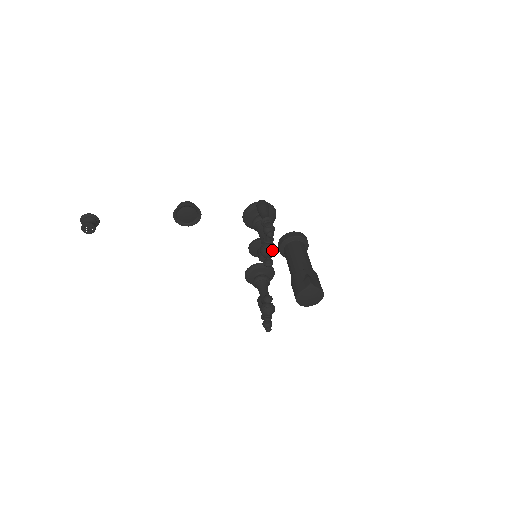
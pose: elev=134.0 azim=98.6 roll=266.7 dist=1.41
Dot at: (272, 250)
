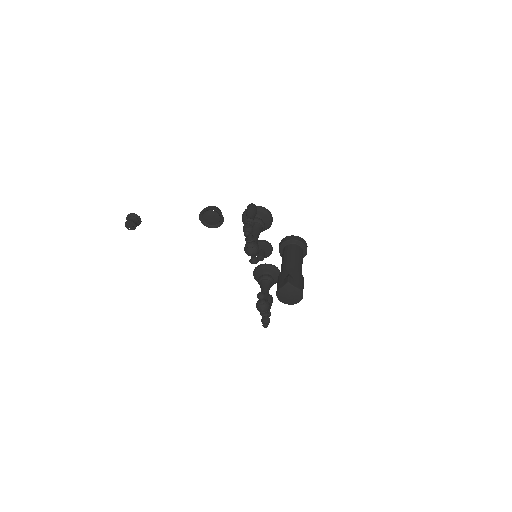
Dot at: (253, 248)
